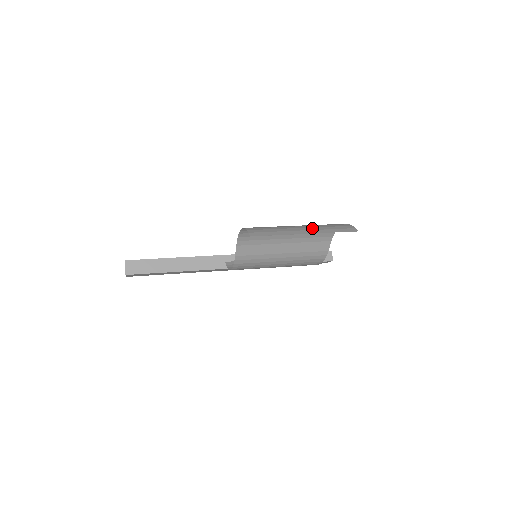
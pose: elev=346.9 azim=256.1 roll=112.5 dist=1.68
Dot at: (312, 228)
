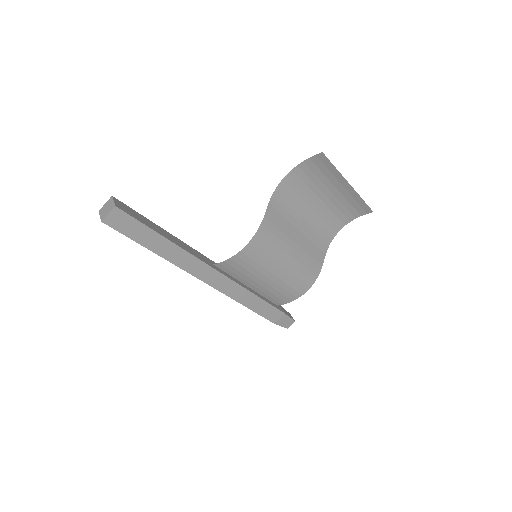
Dot at: (344, 193)
